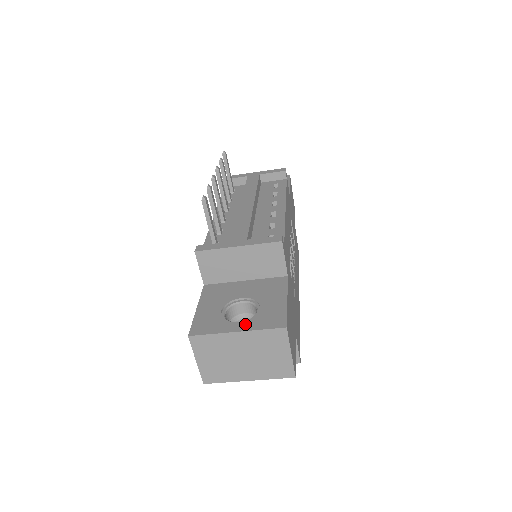
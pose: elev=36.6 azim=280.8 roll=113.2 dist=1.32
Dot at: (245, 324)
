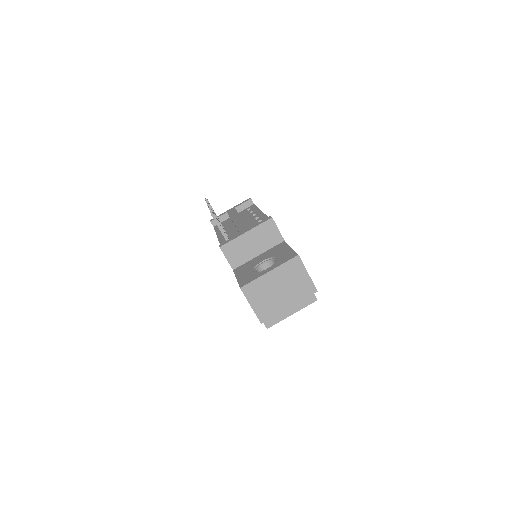
Dot at: (272, 267)
